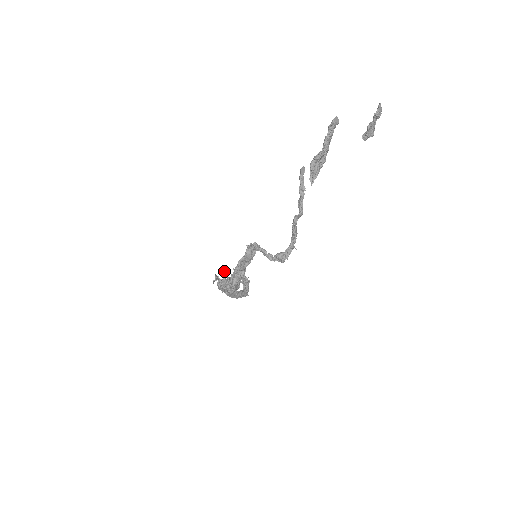
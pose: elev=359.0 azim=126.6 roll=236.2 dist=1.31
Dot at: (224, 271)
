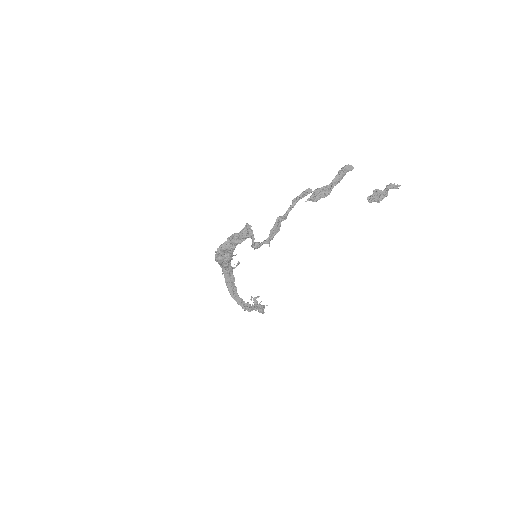
Dot at: (237, 264)
